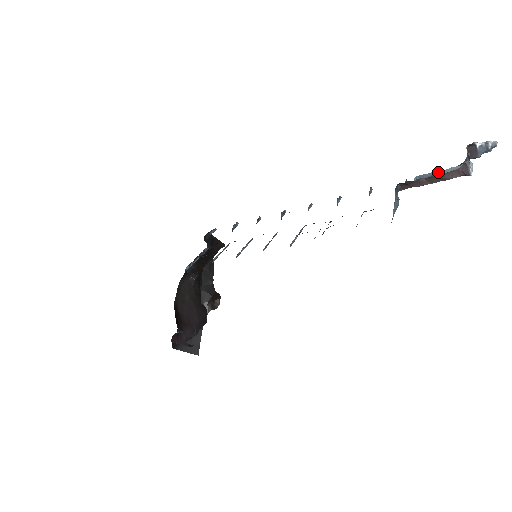
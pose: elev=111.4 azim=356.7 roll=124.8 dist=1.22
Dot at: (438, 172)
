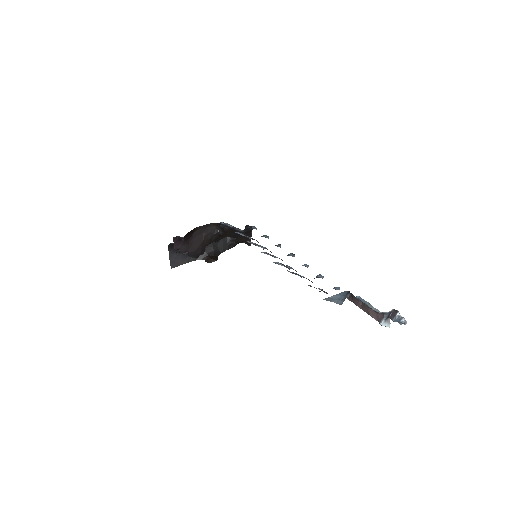
Dot at: (369, 304)
